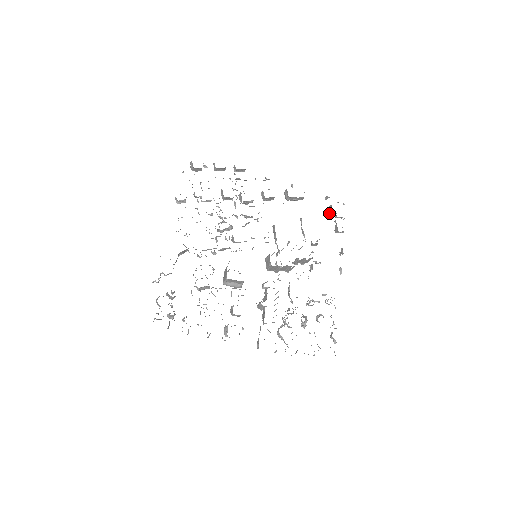
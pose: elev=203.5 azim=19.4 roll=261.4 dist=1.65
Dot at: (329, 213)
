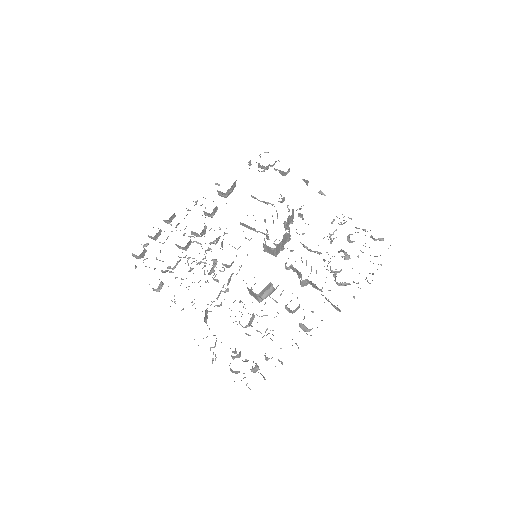
Dot at: (264, 170)
